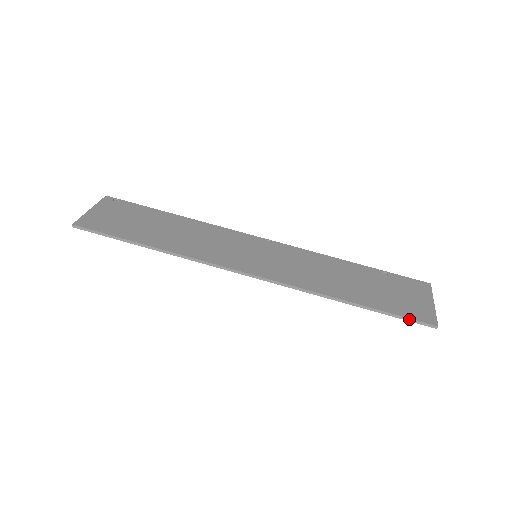
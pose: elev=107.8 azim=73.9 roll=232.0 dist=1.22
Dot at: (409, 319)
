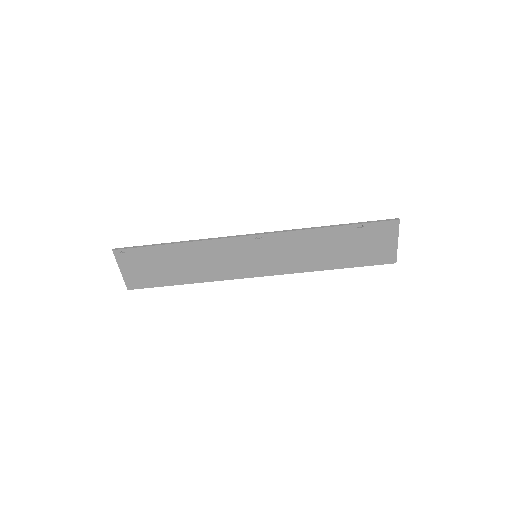
Dot at: occluded
